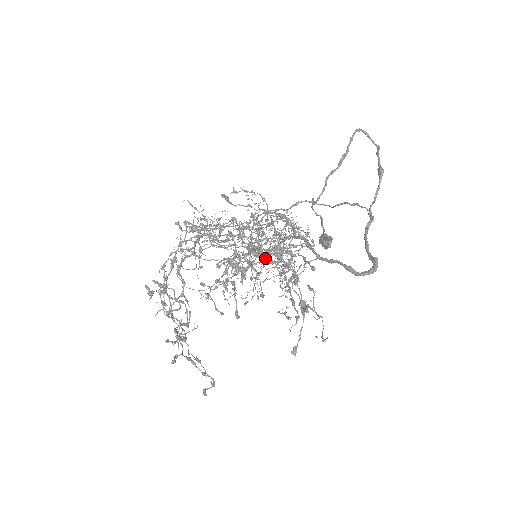
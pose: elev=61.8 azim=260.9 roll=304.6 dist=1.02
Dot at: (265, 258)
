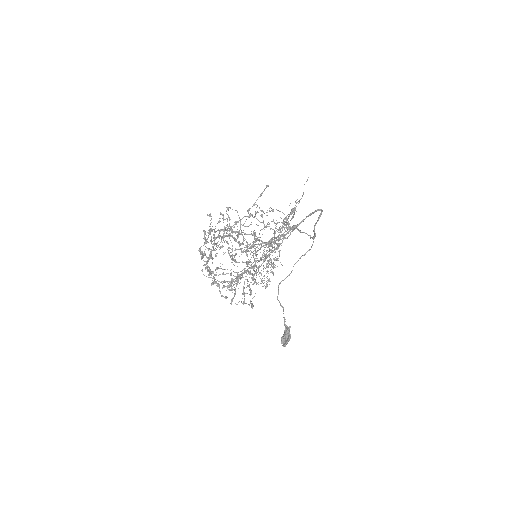
Dot at: occluded
